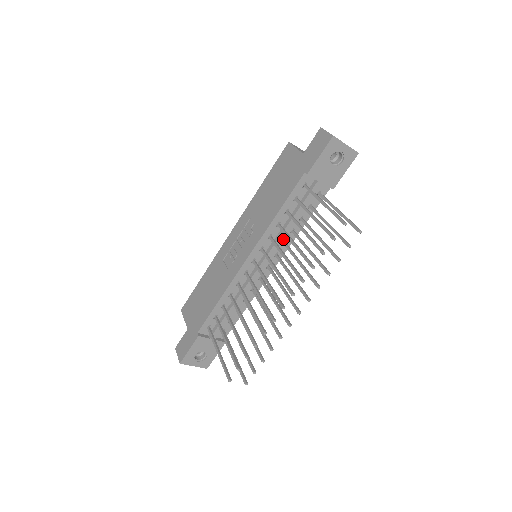
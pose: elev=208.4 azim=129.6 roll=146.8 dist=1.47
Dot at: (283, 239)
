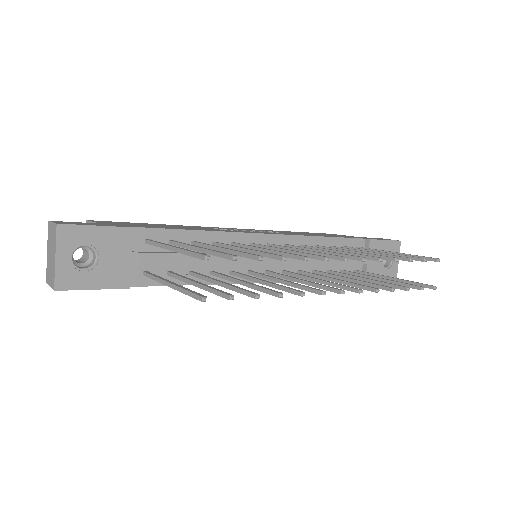
Dot at: (308, 262)
